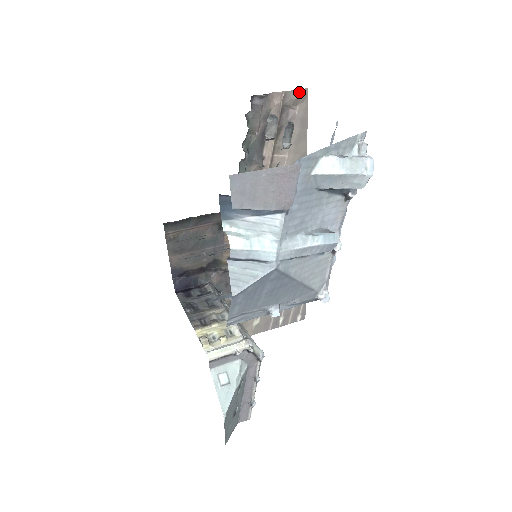
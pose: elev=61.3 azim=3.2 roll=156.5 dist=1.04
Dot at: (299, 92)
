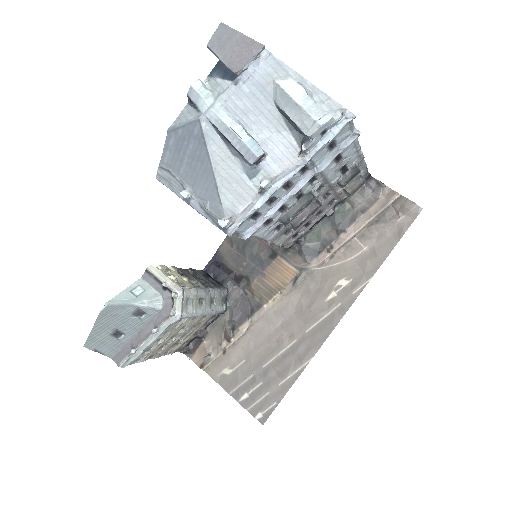
Dot at: (411, 203)
